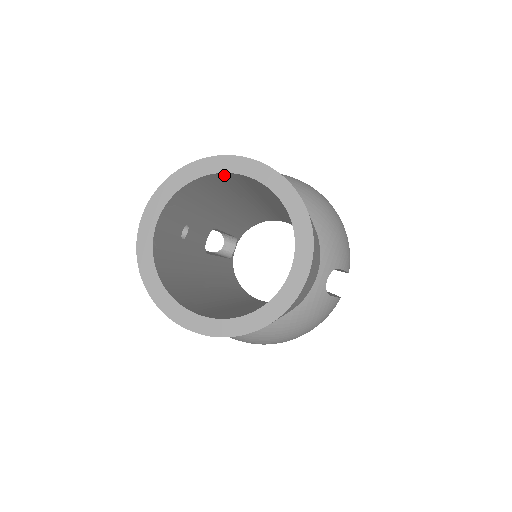
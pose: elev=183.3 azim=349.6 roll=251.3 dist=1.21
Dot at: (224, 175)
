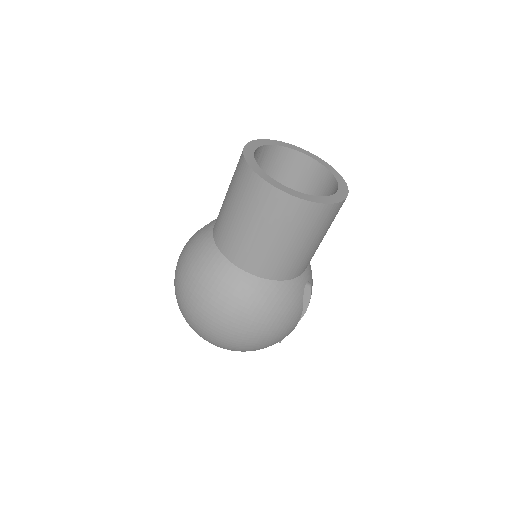
Dot at: (298, 157)
